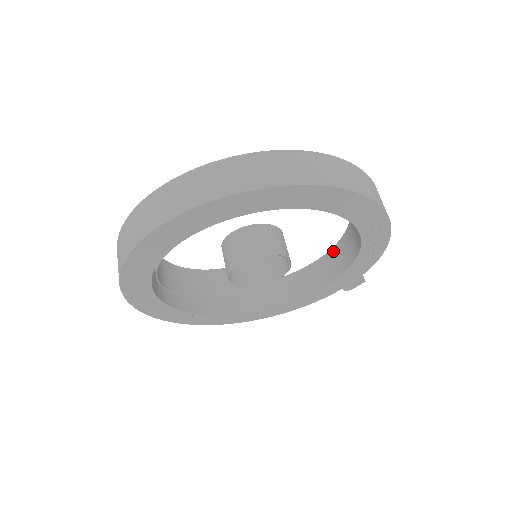
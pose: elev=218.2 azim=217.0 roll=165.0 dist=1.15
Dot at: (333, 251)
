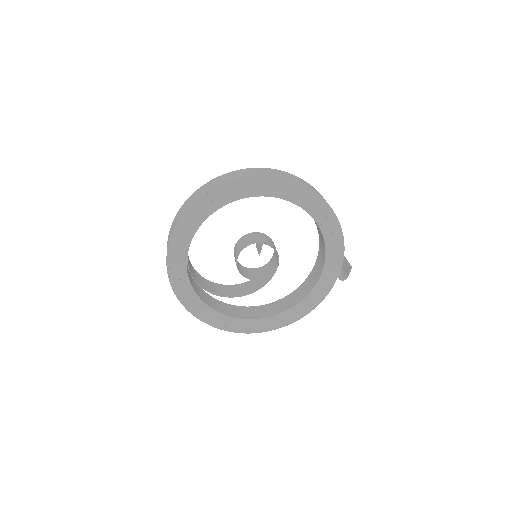
Dot at: (319, 251)
